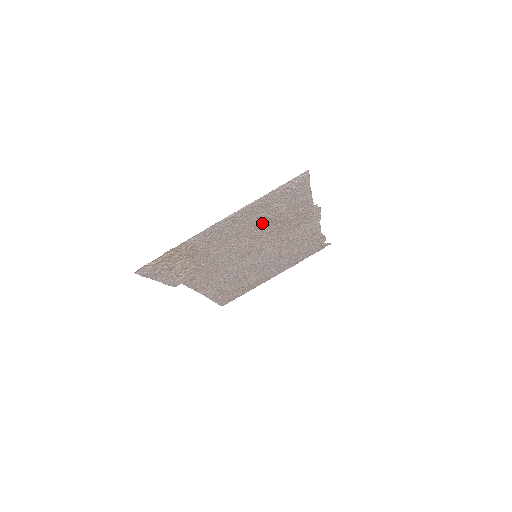
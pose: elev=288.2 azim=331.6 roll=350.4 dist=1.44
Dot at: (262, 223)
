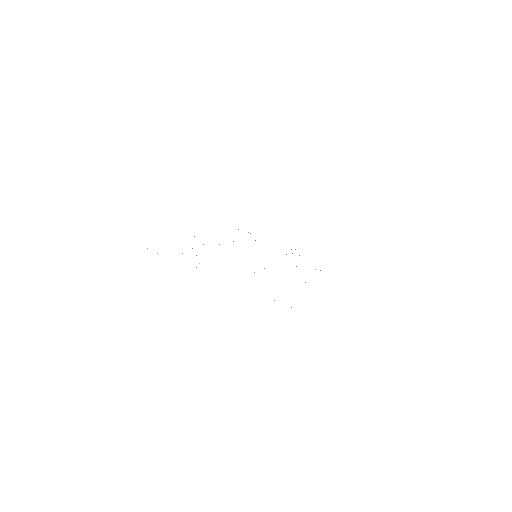
Dot at: occluded
